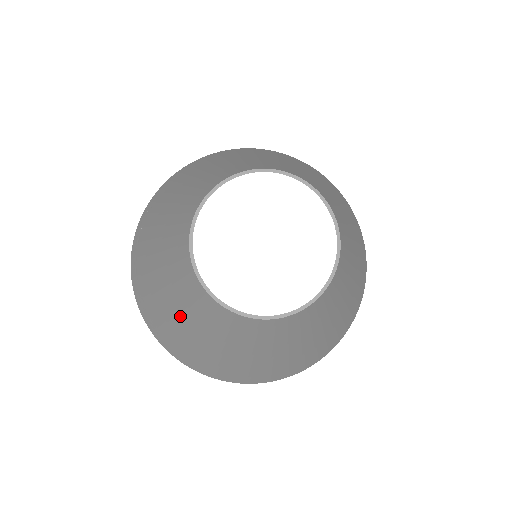
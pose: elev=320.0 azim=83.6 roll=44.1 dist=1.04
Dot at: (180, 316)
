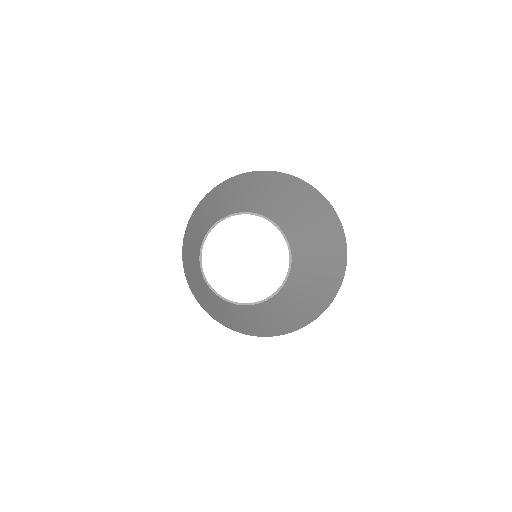
Dot at: (192, 270)
